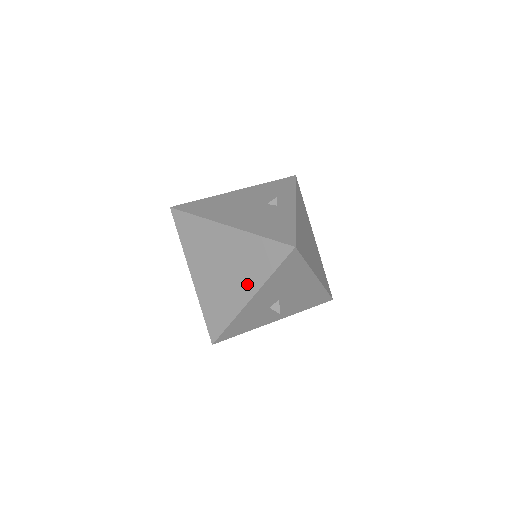
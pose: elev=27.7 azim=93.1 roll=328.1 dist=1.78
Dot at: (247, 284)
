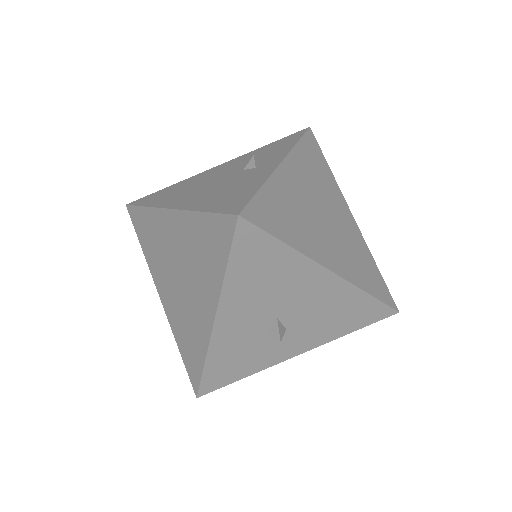
Dot at: (205, 296)
